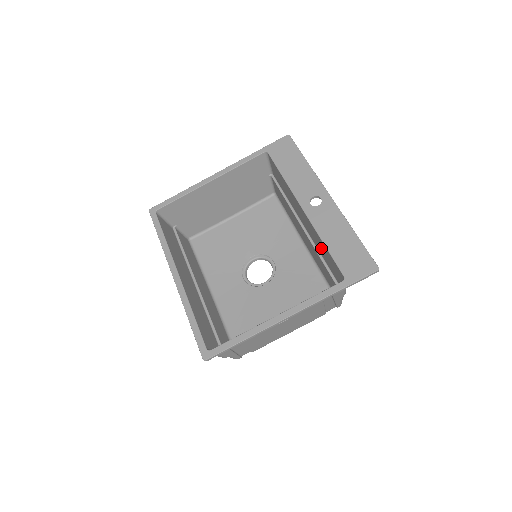
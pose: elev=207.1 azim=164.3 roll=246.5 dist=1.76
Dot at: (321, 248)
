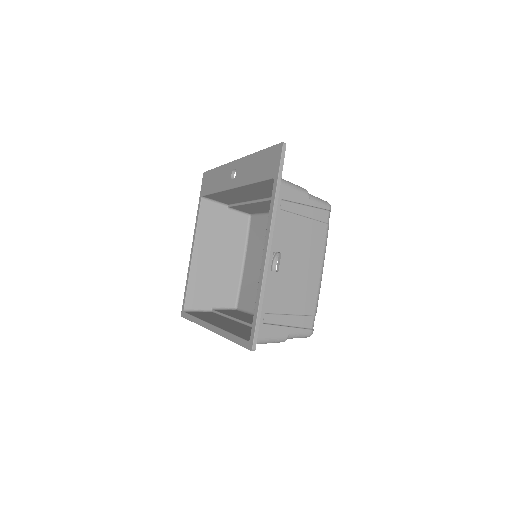
Dot at: (265, 191)
